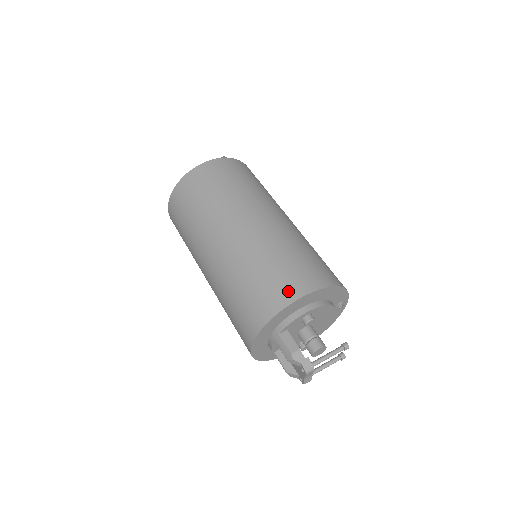
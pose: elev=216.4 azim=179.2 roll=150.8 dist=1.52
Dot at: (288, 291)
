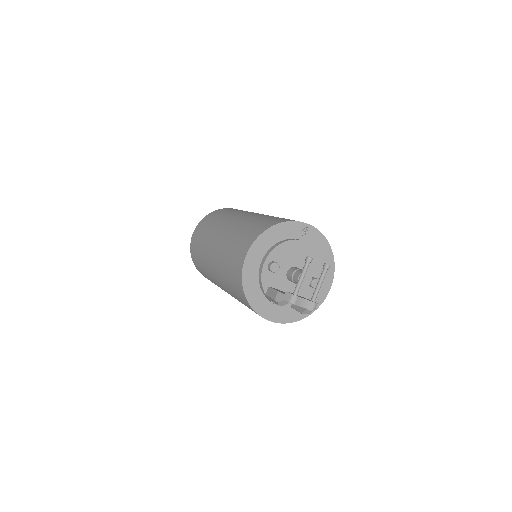
Dot at: (239, 263)
